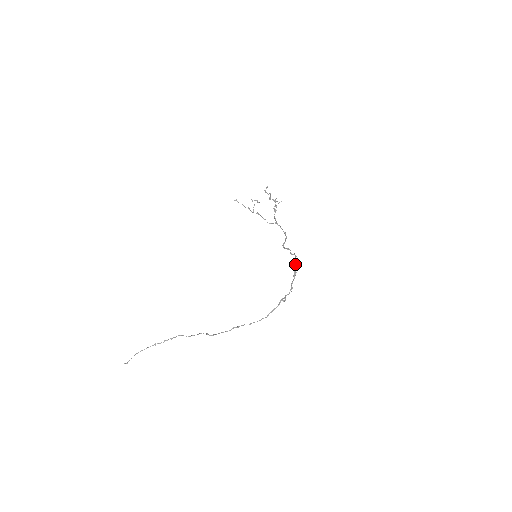
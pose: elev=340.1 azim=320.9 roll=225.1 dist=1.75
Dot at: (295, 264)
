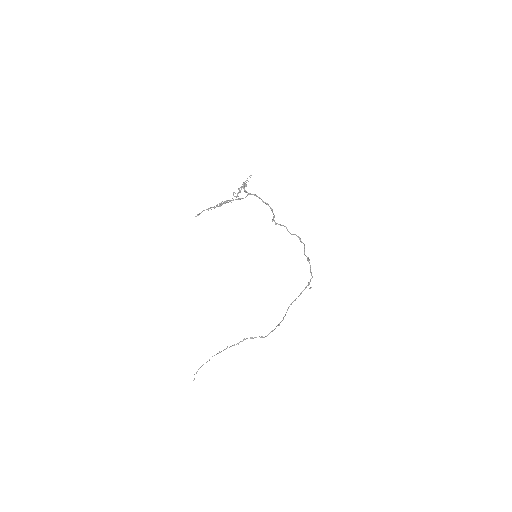
Dot at: (304, 249)
